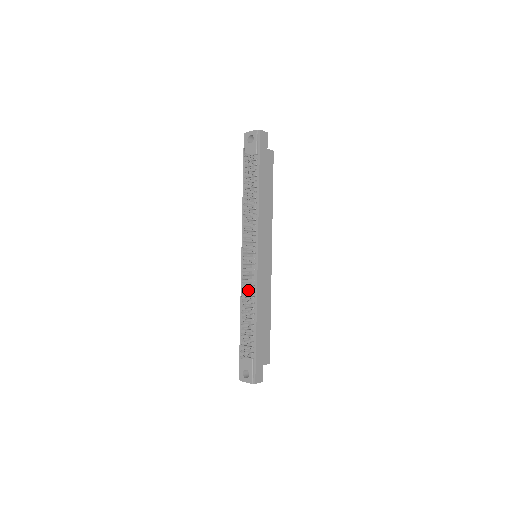
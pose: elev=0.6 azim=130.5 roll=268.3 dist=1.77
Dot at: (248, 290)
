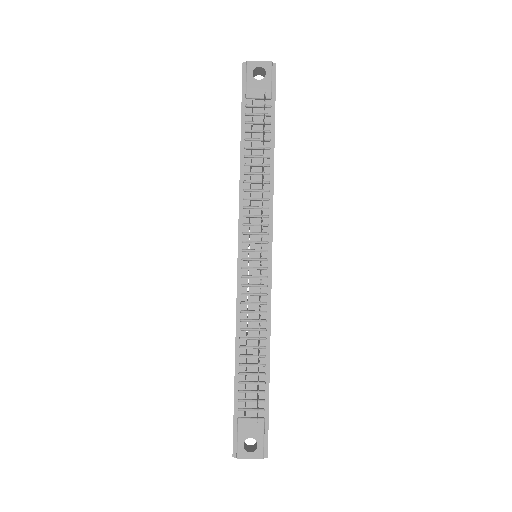
Dot at: (253, 310)
